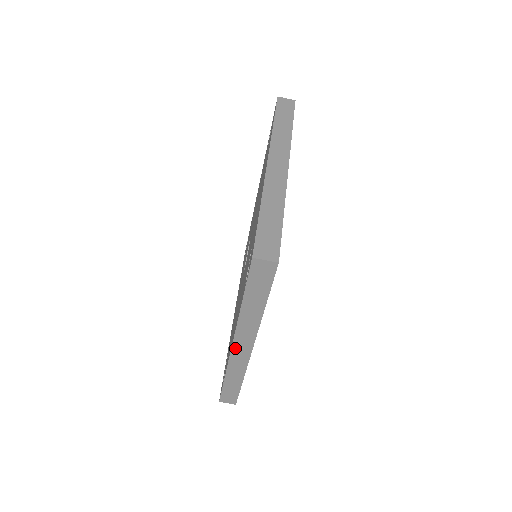
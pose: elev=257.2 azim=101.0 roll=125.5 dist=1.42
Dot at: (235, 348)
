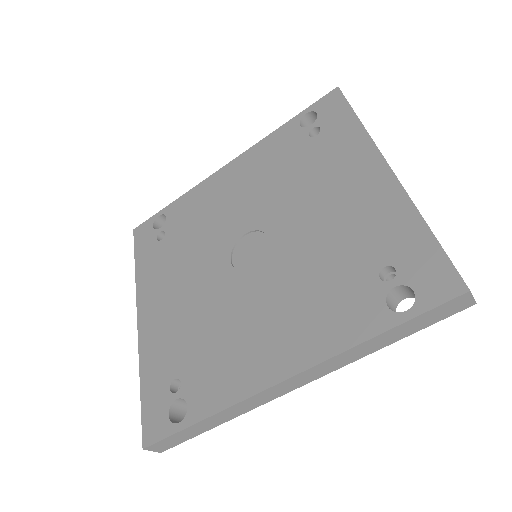
Dot at: (283, 383)
